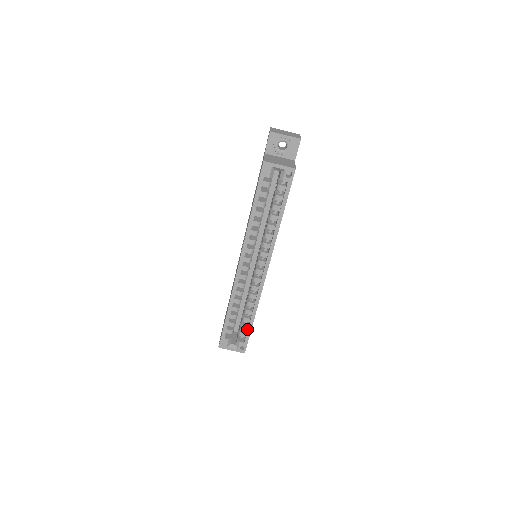
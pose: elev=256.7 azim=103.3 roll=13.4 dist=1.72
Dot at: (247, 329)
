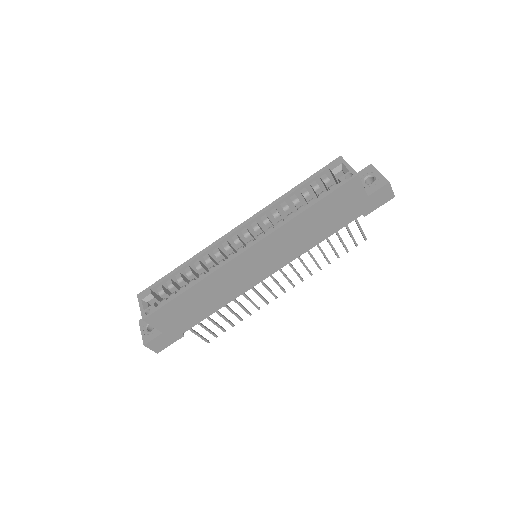
Dot at: occluded
